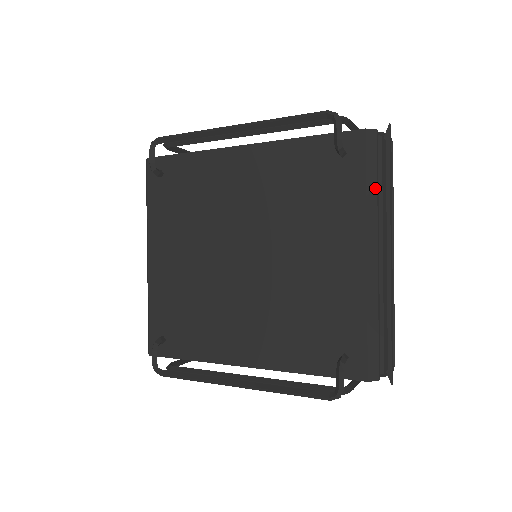
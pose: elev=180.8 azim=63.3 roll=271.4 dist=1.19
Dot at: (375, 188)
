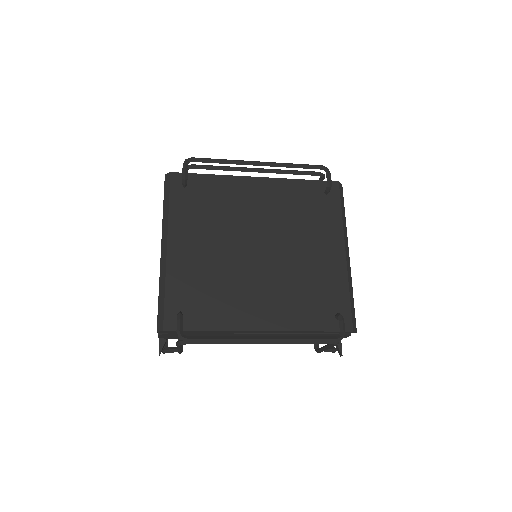
Dot at: occluded
